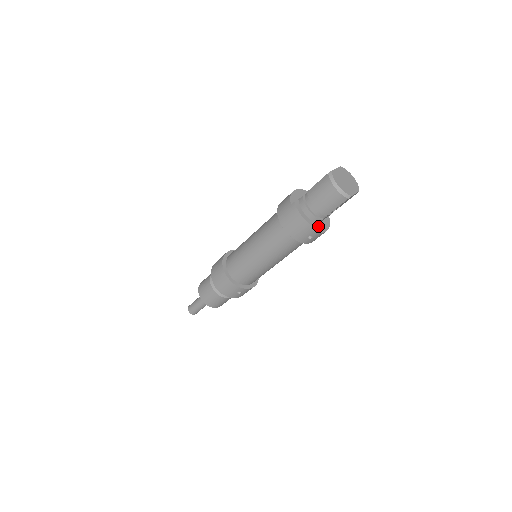
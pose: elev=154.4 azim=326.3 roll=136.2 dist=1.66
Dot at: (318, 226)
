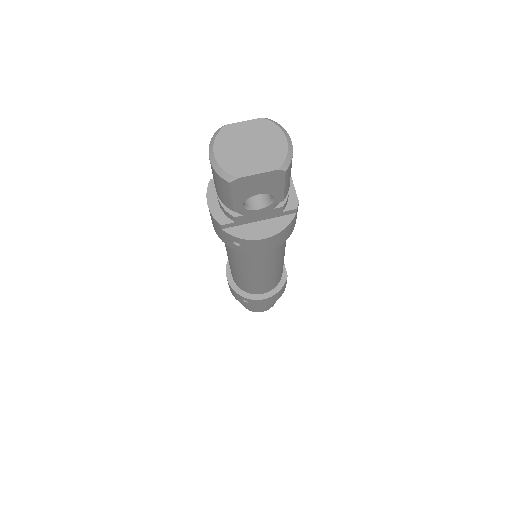
Dot at: (249, 227)
